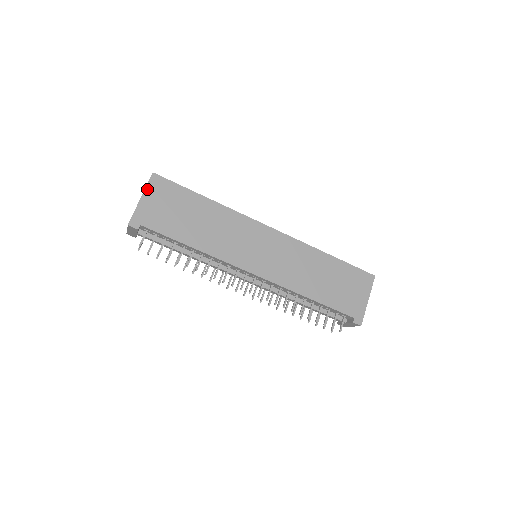
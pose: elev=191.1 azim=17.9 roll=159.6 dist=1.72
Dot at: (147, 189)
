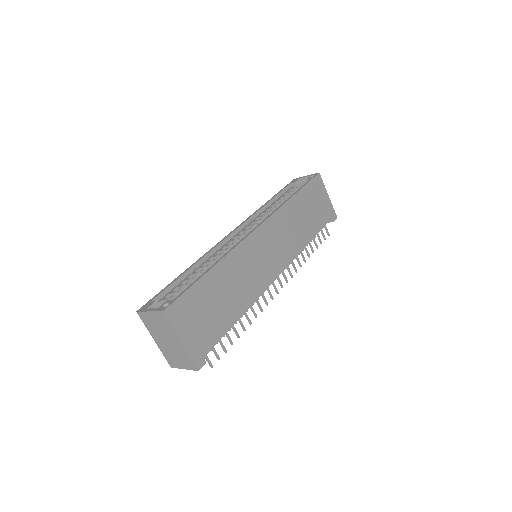
Dot at: (176, 329)
